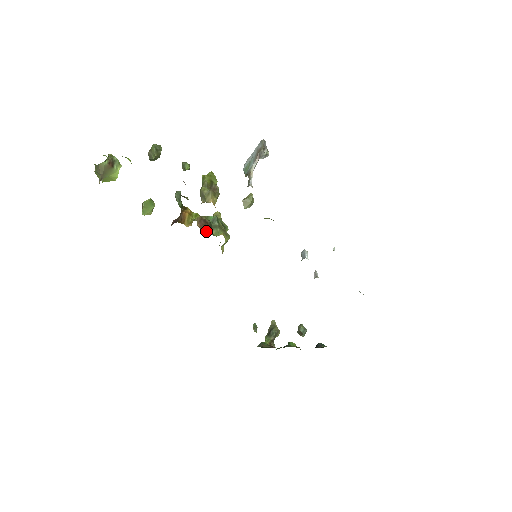
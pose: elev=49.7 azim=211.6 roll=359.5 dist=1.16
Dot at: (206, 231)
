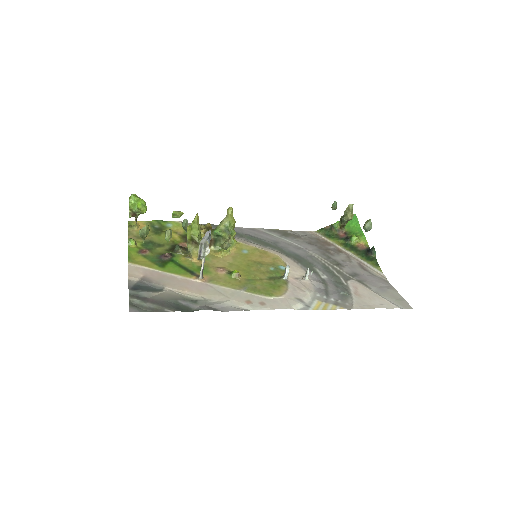
Dot at: (211, 246)
